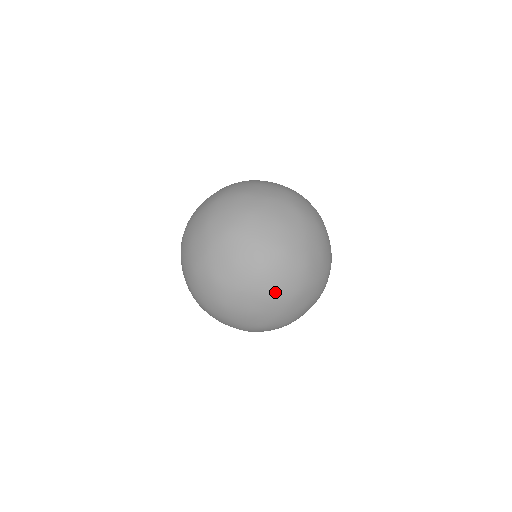
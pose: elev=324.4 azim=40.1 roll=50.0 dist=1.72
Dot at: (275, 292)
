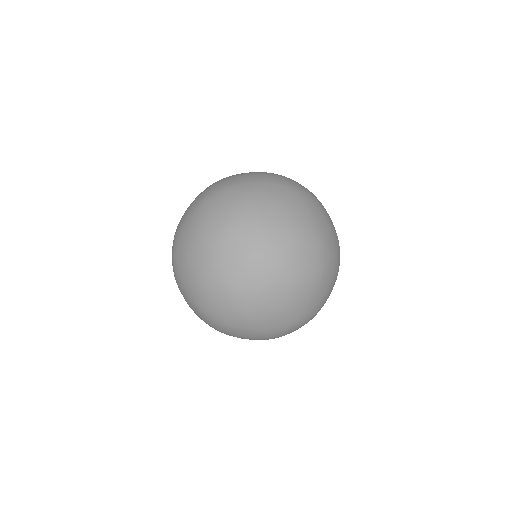
Dot at: (204, 222)
